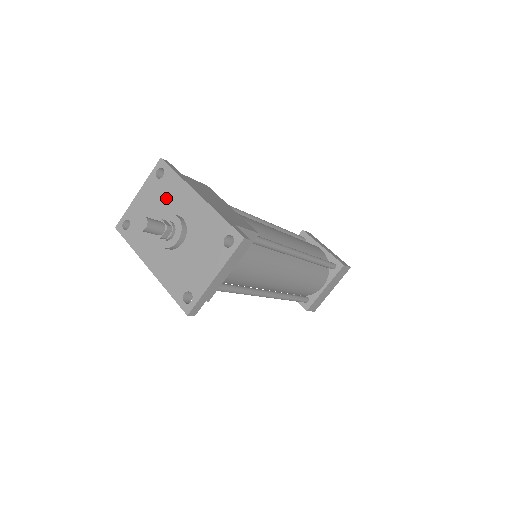
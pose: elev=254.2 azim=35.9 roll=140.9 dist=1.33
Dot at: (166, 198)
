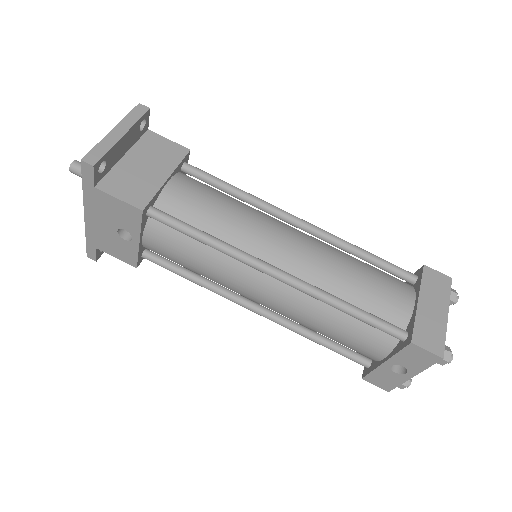
Dot at: occluded
